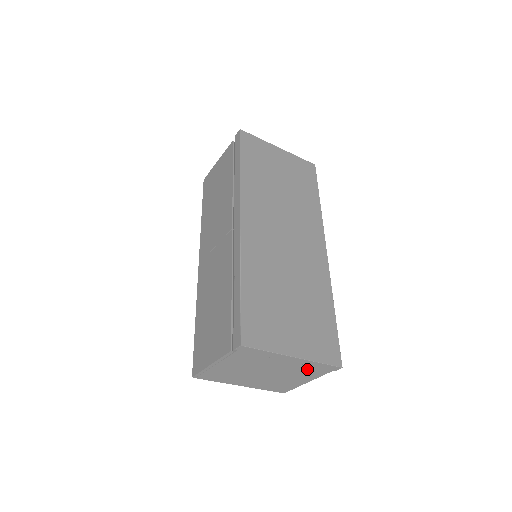
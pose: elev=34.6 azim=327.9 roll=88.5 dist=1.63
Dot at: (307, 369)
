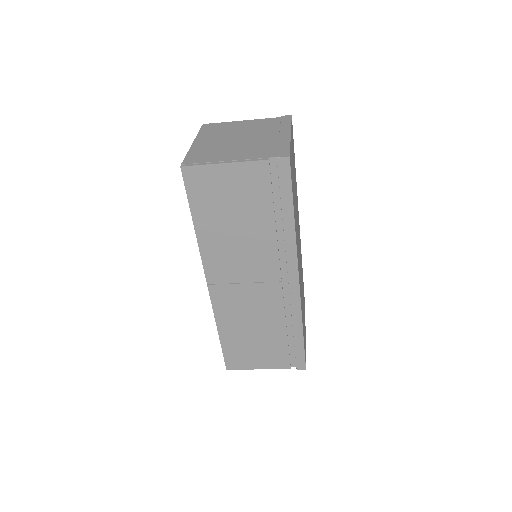
Dot at: occluded
